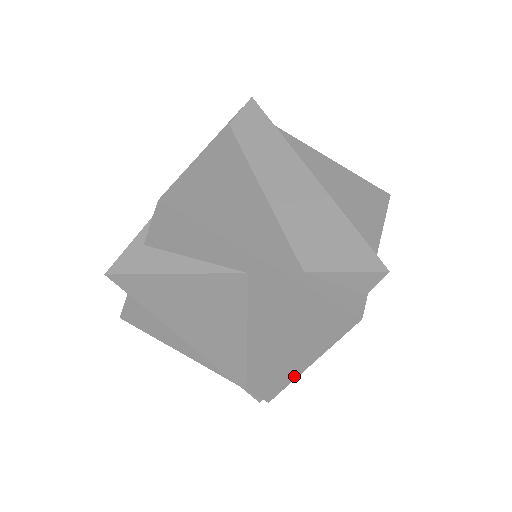
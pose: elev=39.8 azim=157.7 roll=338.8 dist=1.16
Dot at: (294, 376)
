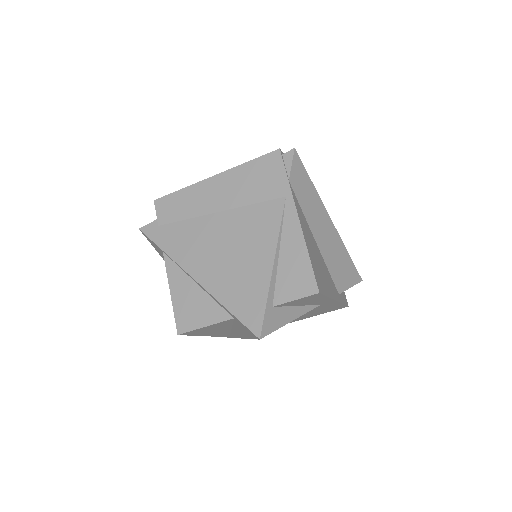
Dot at: occluded
